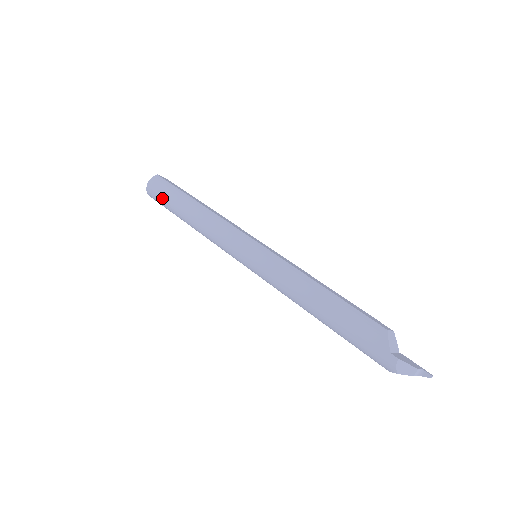
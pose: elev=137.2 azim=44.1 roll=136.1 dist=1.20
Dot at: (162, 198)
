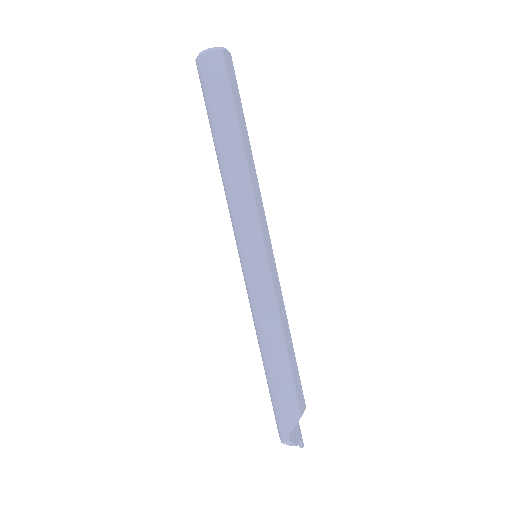
Dot at: (208, 95)
